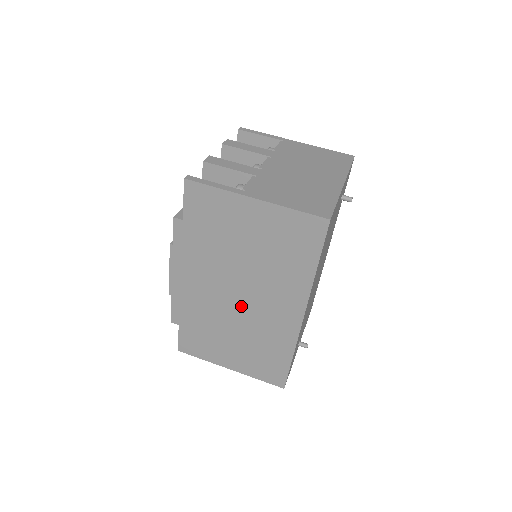
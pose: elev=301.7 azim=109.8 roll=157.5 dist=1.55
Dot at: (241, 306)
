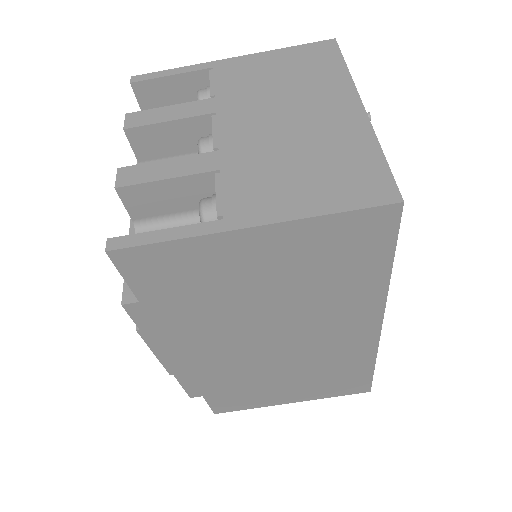
Dot at: (283, 350)
